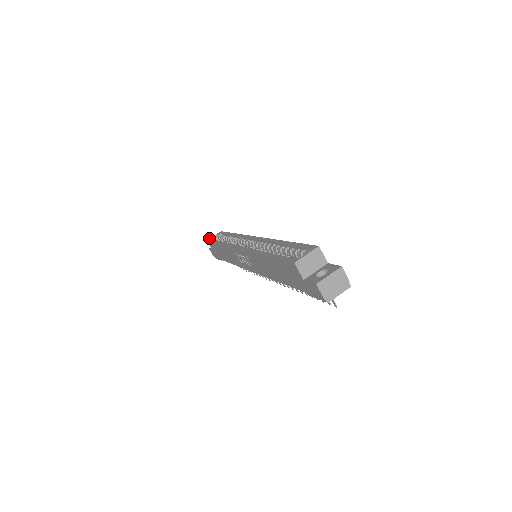
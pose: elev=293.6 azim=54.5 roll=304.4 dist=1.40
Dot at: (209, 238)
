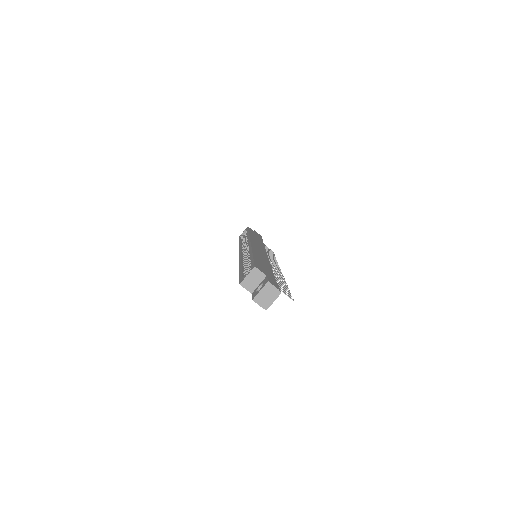
Dot at: (240, 235)
